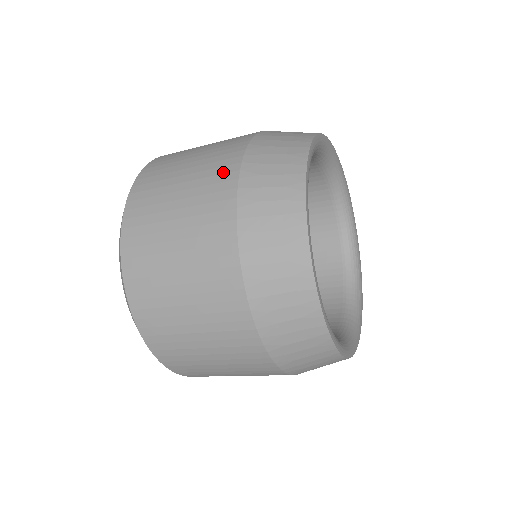
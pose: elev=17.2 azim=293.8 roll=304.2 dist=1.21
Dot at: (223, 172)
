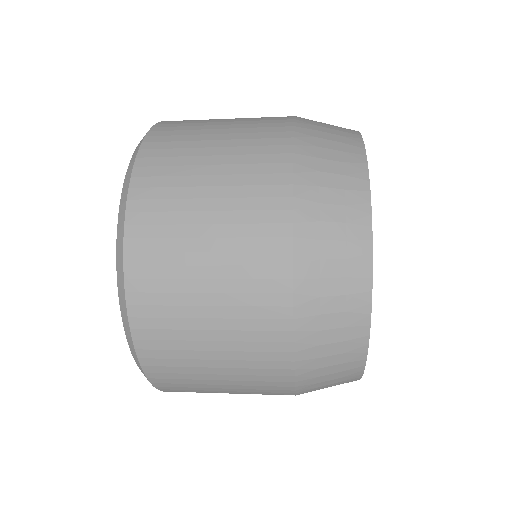
Dot at: (272, 137)
